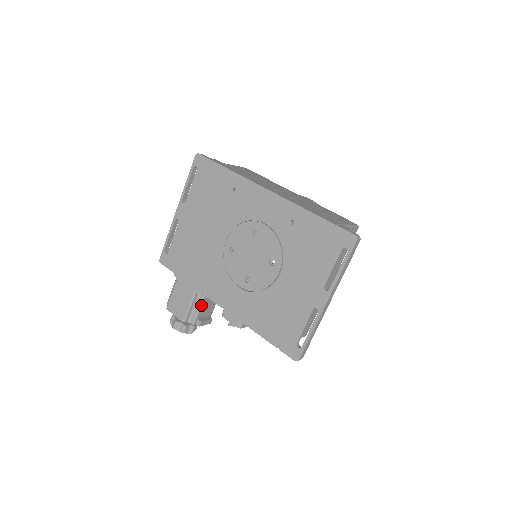
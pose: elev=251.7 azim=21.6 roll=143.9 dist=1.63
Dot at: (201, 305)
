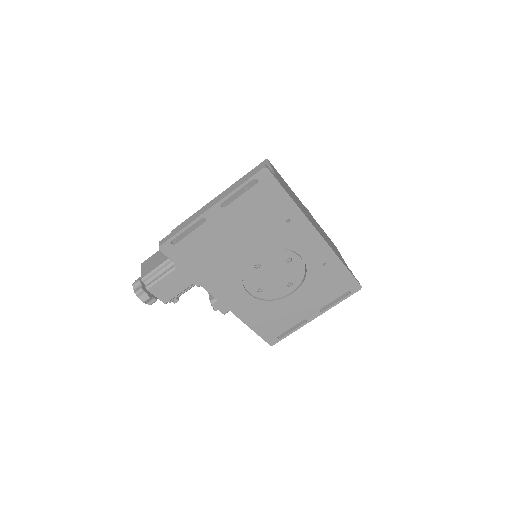
Dot at: occluded
